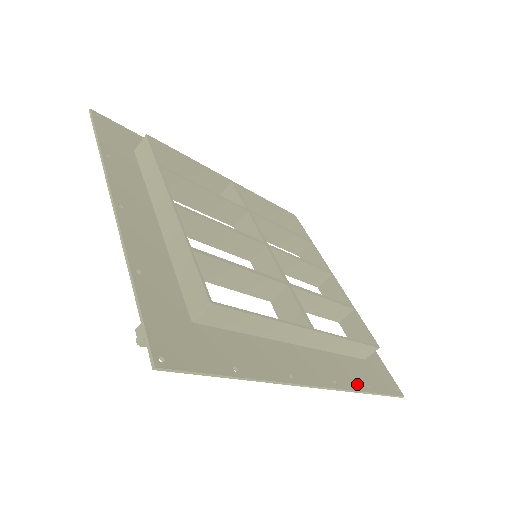
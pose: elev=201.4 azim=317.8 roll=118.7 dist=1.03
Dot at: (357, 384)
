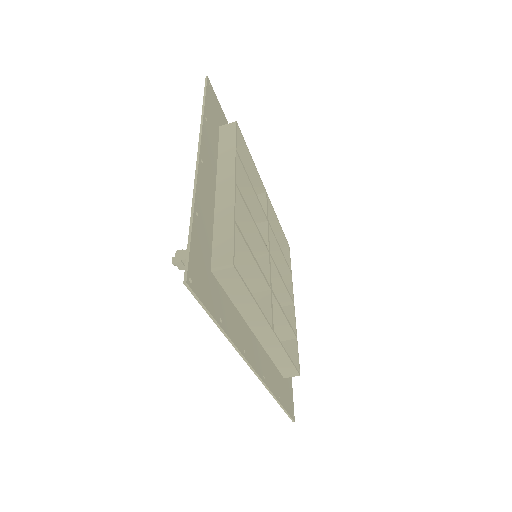
Dot at: (274, 389)
